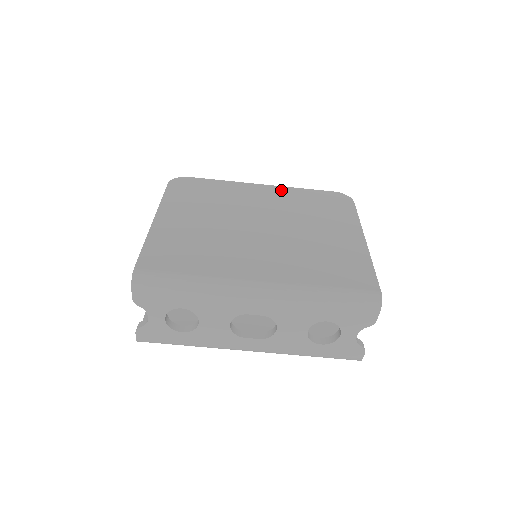
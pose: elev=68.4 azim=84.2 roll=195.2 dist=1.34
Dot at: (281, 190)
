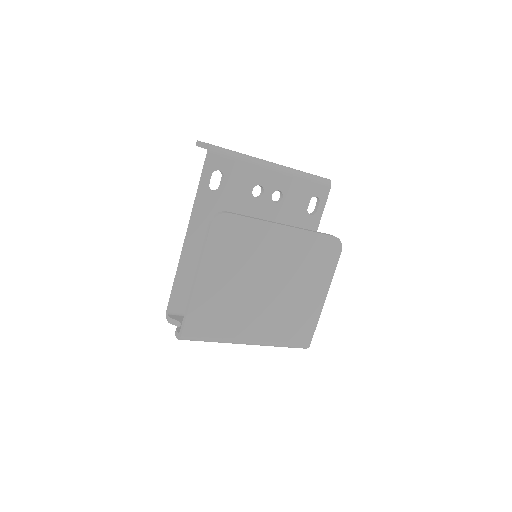
Dot at: (297, 235)
